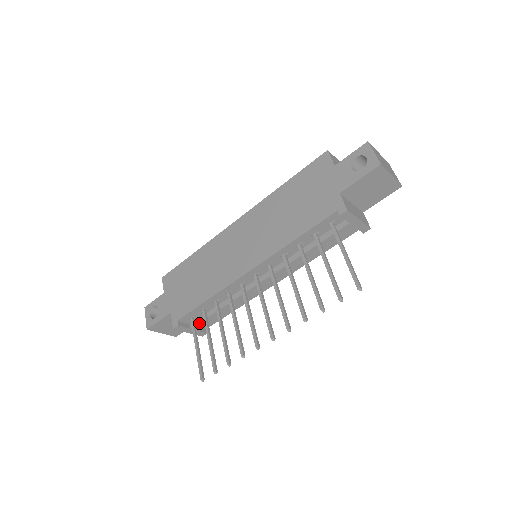
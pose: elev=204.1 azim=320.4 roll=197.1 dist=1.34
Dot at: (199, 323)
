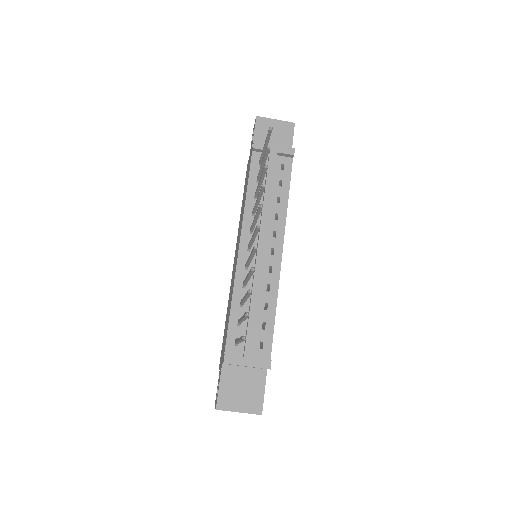
Dot at: (246, 342)
